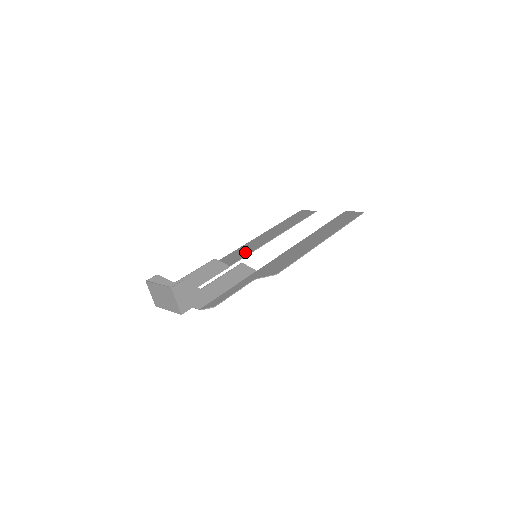
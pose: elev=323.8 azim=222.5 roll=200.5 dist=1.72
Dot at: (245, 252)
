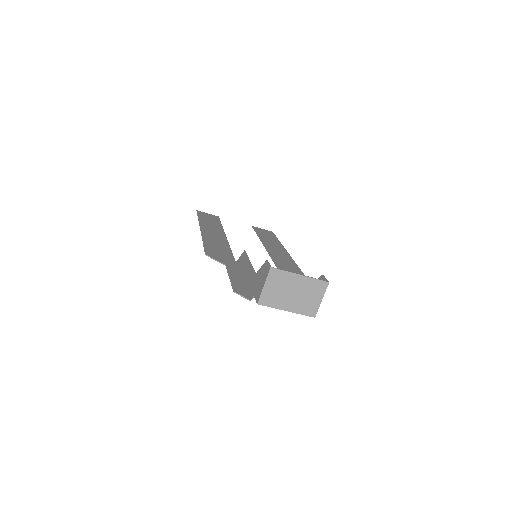
Dot at: (224, 247)
